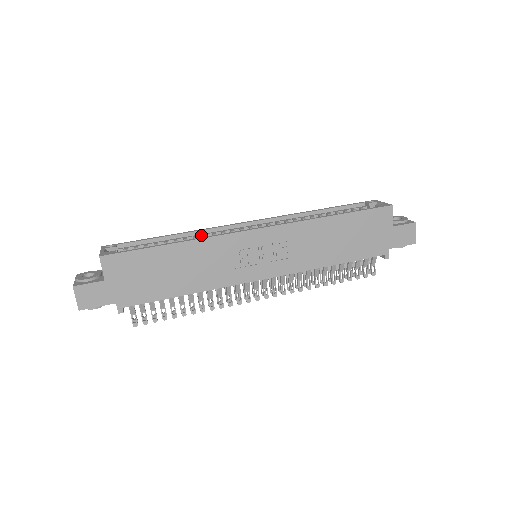
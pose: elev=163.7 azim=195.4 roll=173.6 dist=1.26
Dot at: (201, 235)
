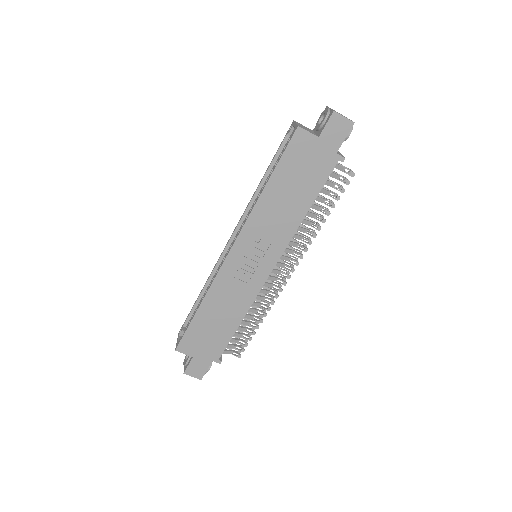
Dot at: occluded
